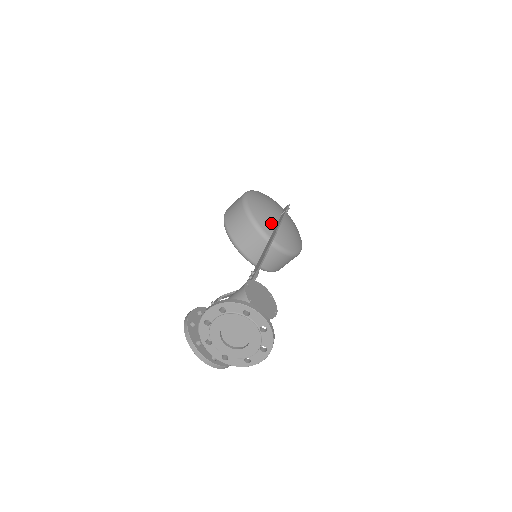
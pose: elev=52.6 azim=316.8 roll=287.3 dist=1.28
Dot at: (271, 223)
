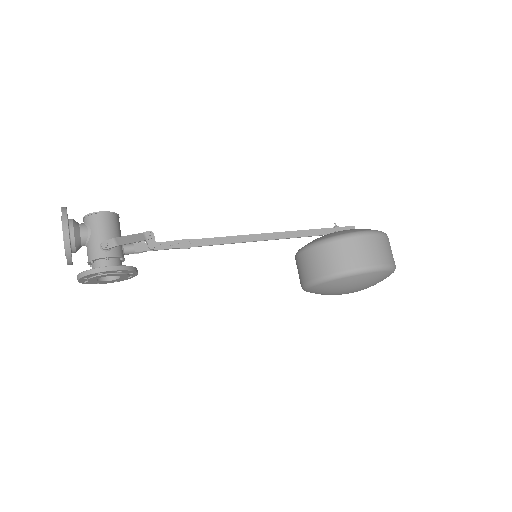
Dot at: occluded
